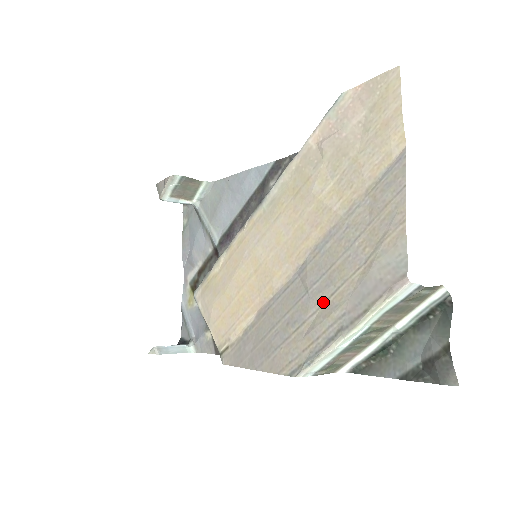
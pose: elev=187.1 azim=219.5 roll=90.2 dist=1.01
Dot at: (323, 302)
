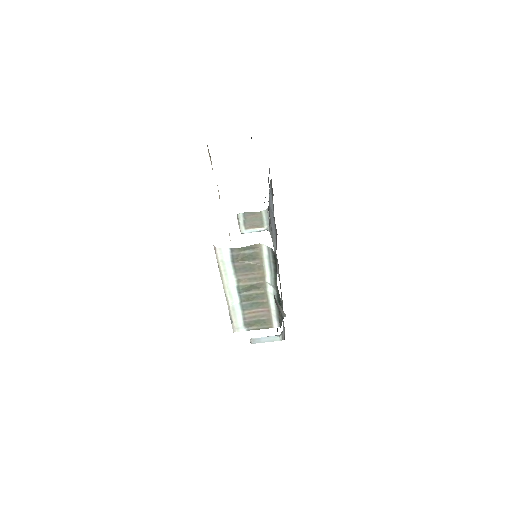
Dot at: occluded
